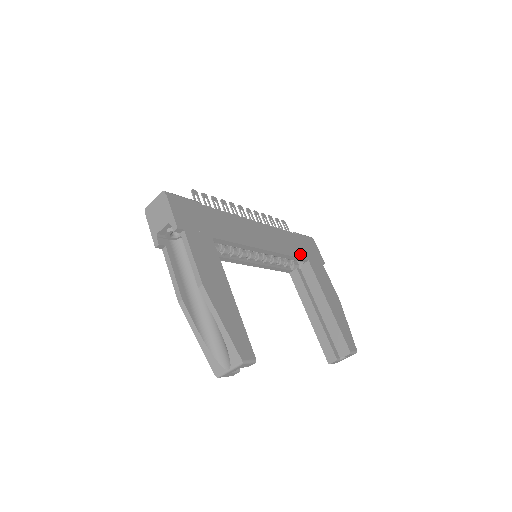
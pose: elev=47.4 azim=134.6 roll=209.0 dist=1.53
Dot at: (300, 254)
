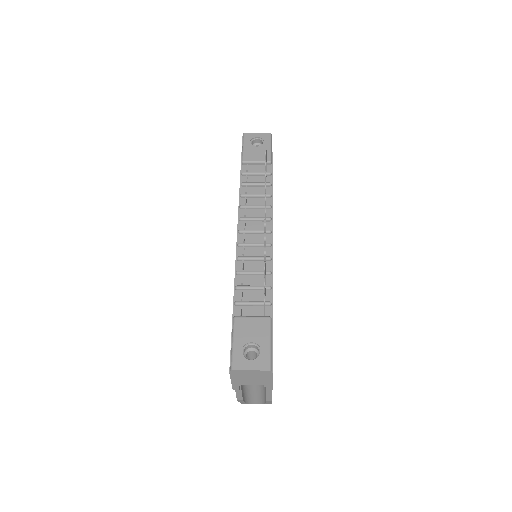
Dot at: occluded
